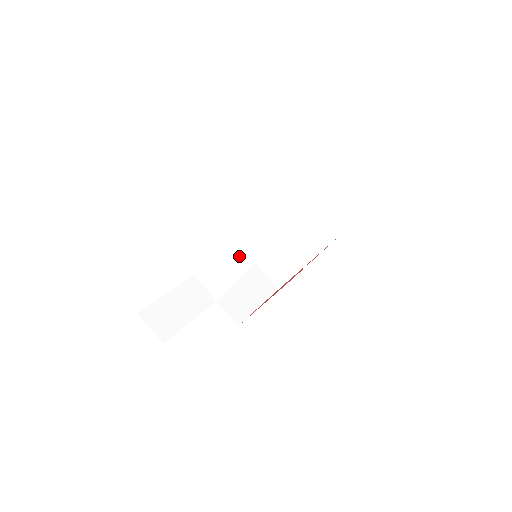
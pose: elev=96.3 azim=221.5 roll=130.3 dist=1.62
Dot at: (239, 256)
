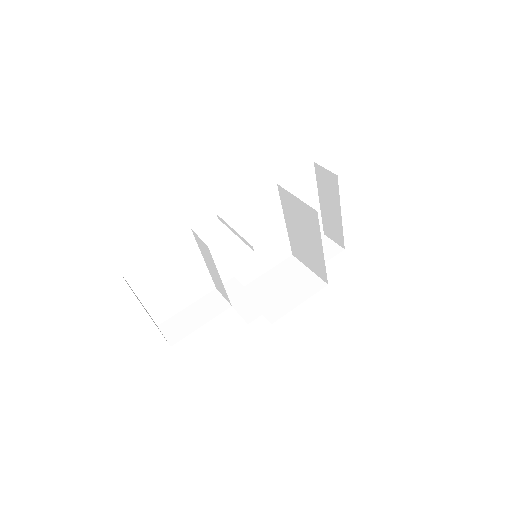
Dot at: (209, 259)
